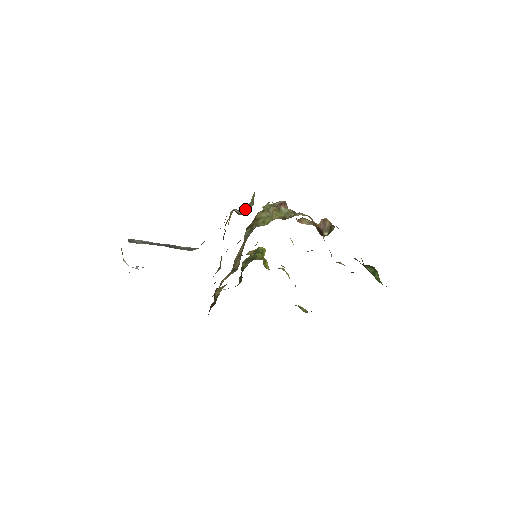
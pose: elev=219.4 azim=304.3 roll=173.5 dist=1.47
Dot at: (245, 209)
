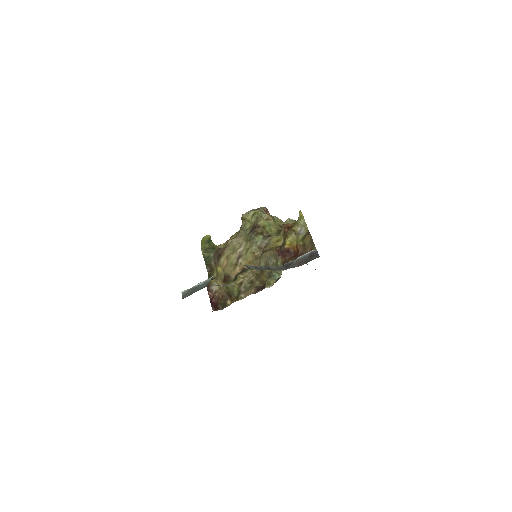
Dot at: (296, 231)
